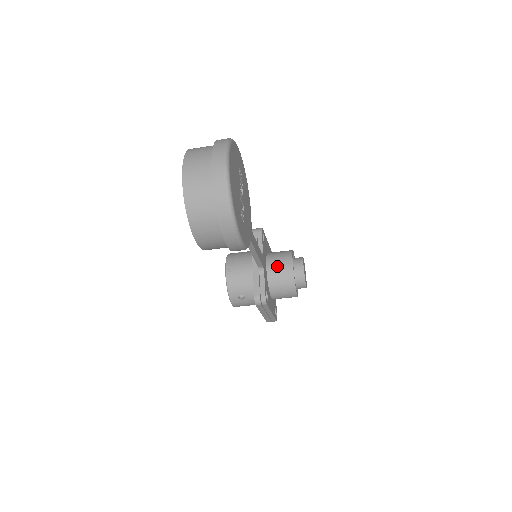
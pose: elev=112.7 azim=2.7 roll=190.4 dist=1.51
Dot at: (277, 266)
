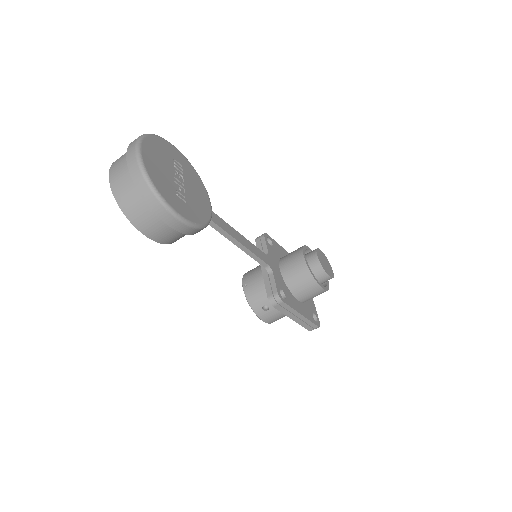
Dot at: (289, 264)
